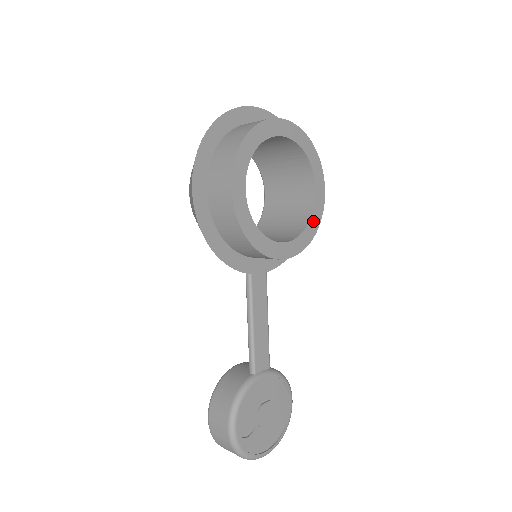
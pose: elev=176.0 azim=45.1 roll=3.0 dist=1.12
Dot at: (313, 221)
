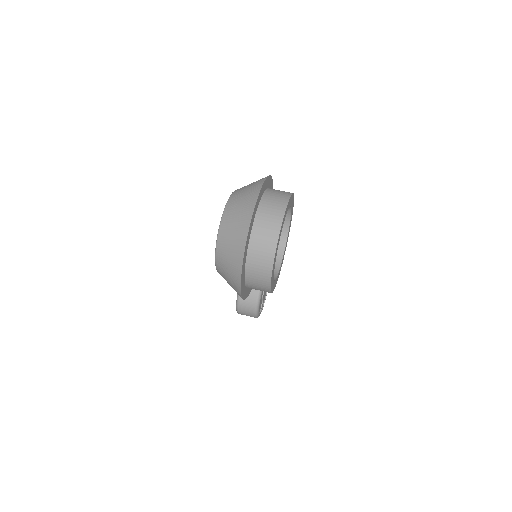
Dot at: (290, 224)
